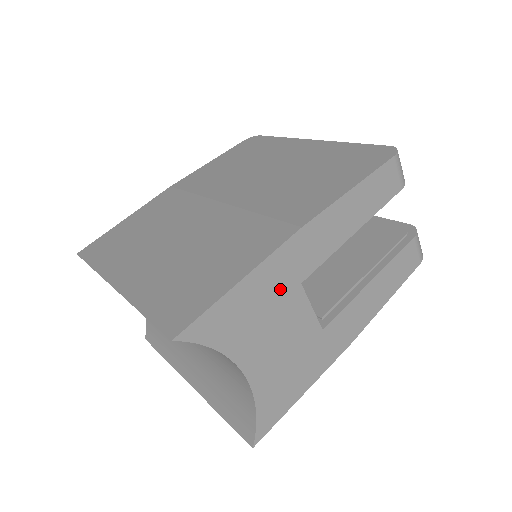
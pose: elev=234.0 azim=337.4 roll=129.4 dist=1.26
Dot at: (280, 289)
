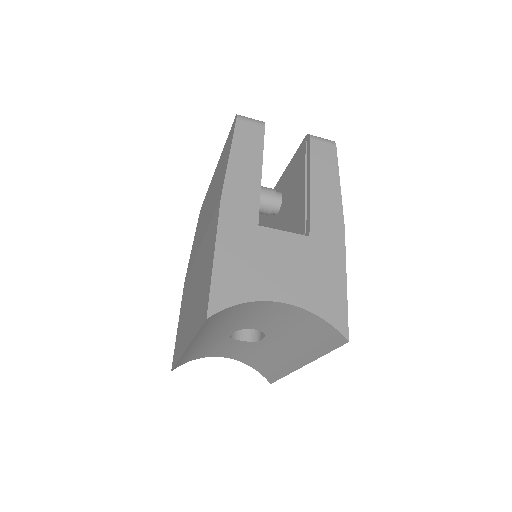
Dot at: (247, 239)
